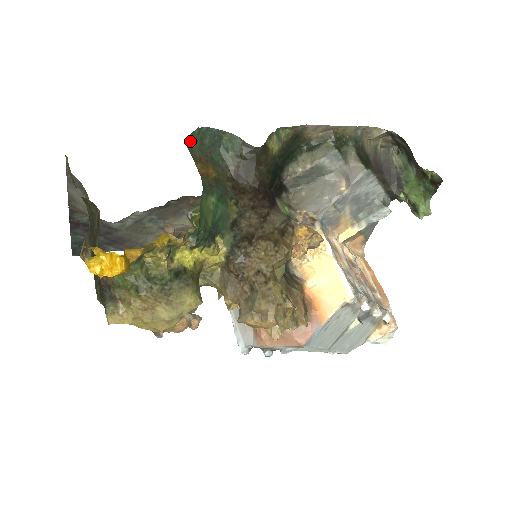
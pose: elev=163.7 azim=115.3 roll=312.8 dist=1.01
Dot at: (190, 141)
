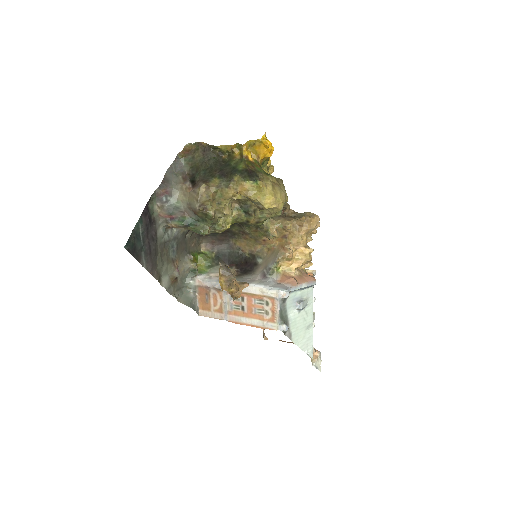
Dot at: occluded
